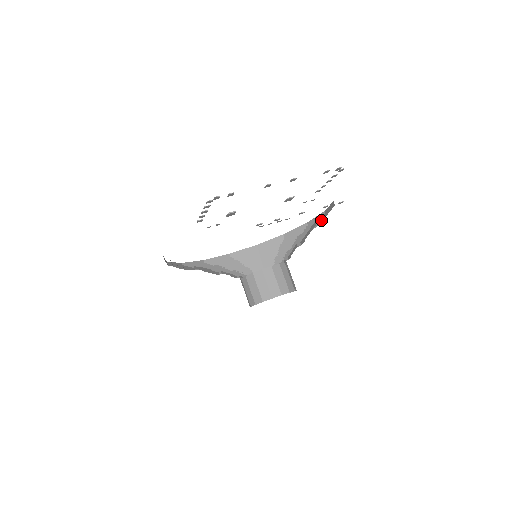
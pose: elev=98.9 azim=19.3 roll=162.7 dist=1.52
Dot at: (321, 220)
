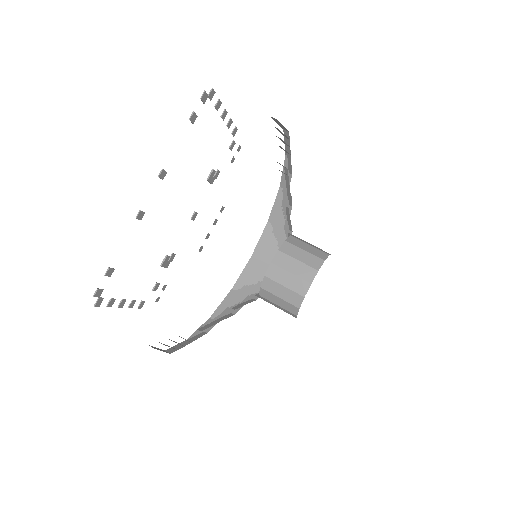
Dot at: occluded
